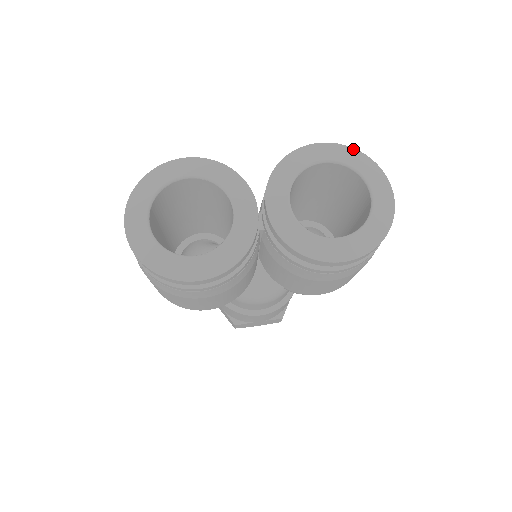
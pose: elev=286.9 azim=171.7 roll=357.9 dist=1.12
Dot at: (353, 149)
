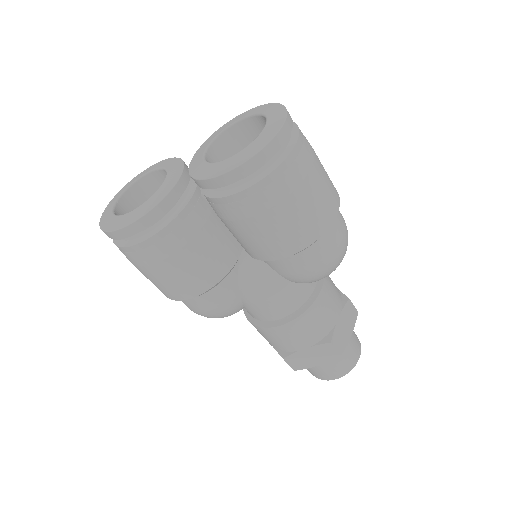
Dot at: (262, 105)
